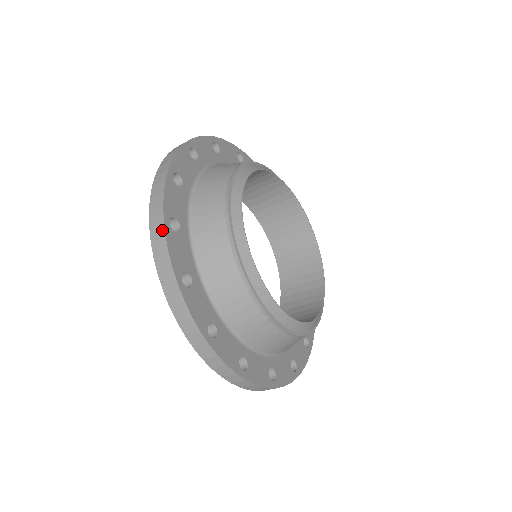
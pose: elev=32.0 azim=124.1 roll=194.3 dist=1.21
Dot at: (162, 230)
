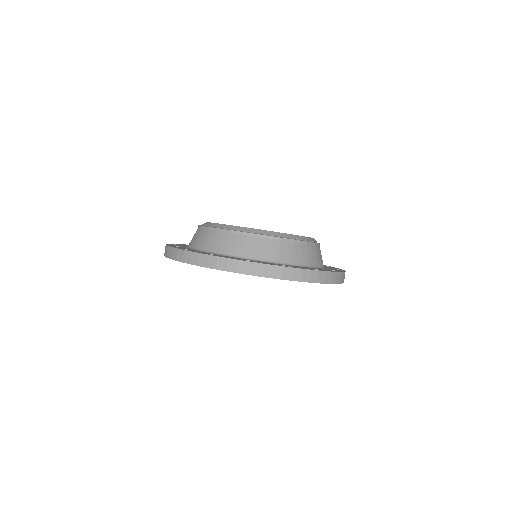
Dot at: (181, 251)
